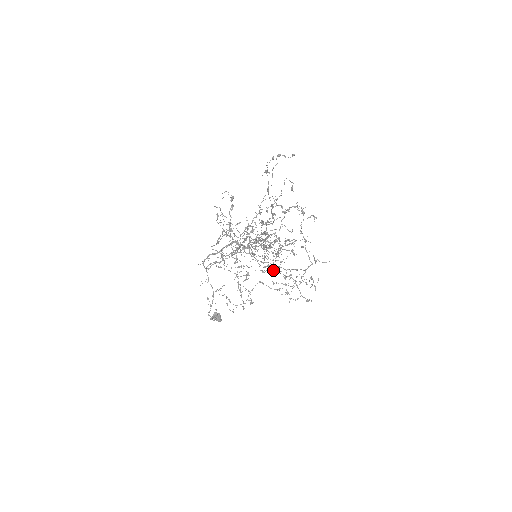
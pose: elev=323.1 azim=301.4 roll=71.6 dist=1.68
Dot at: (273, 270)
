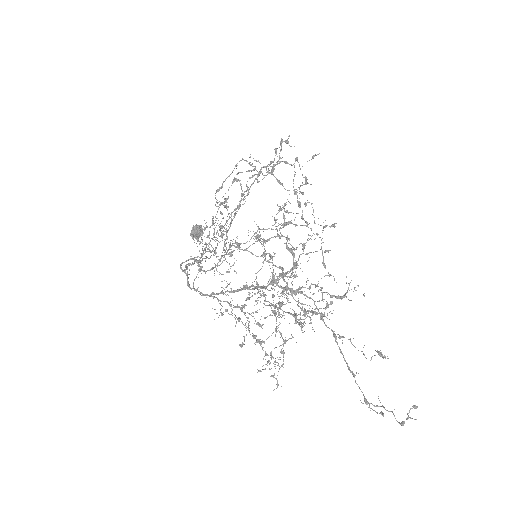
Dot at: occluded
